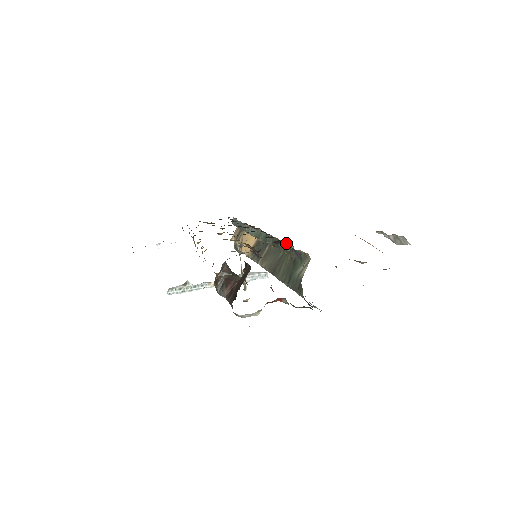
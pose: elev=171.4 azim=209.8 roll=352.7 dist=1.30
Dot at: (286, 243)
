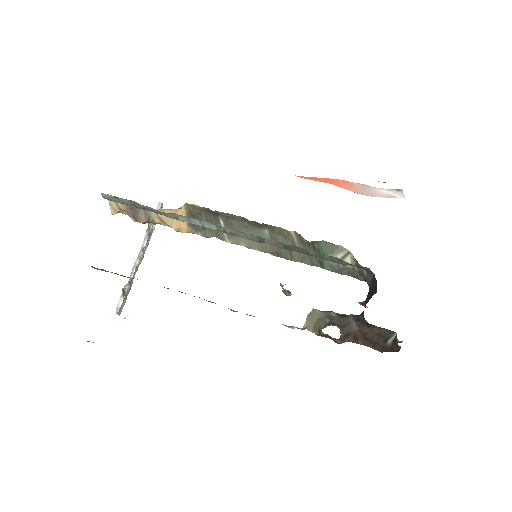
Dot at: (327, 256)
